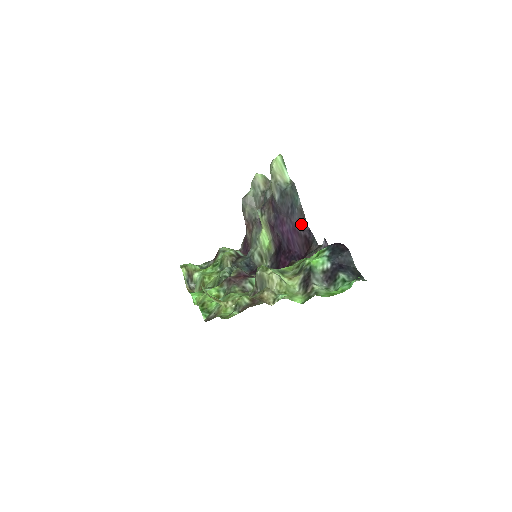
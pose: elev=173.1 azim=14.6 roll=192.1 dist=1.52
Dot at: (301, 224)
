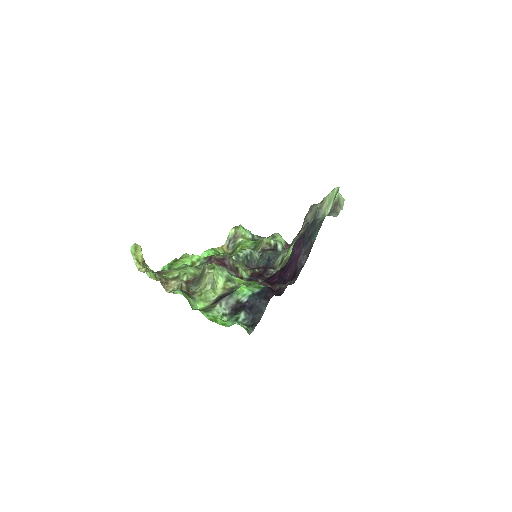
Dot at: (304, 257)
